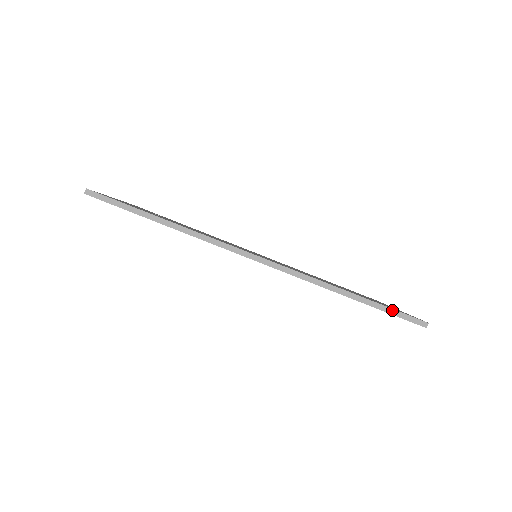
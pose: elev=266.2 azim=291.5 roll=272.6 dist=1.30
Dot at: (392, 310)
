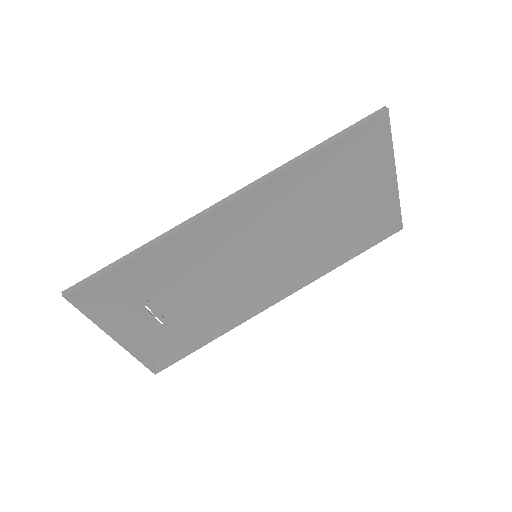
Dot at: (352, 126)
